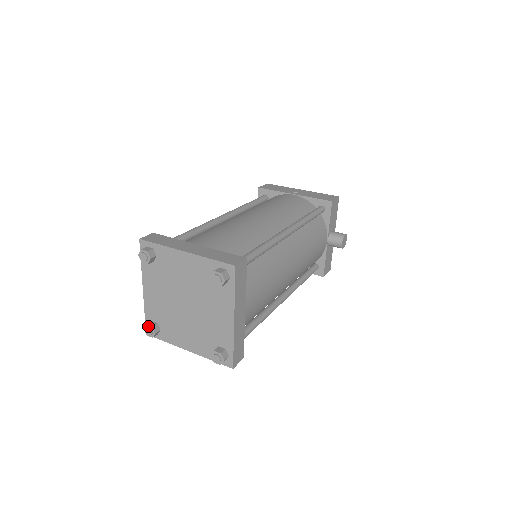
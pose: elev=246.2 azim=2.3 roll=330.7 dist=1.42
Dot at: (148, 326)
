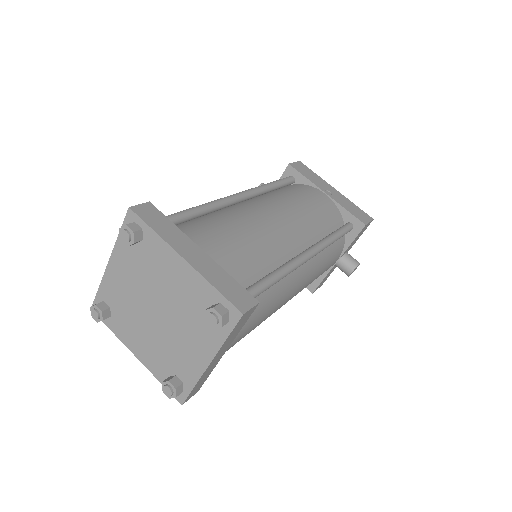
Dot at: (97, 308)
